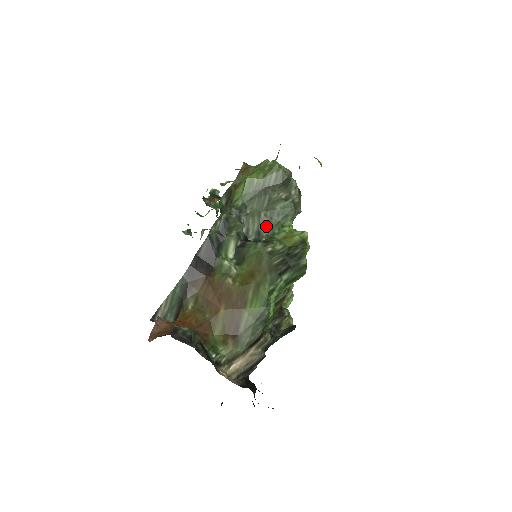
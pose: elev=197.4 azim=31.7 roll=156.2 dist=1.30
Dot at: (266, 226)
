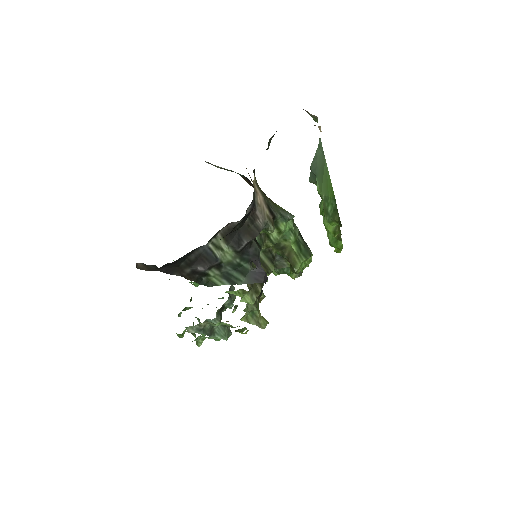
Dot at: occluded
